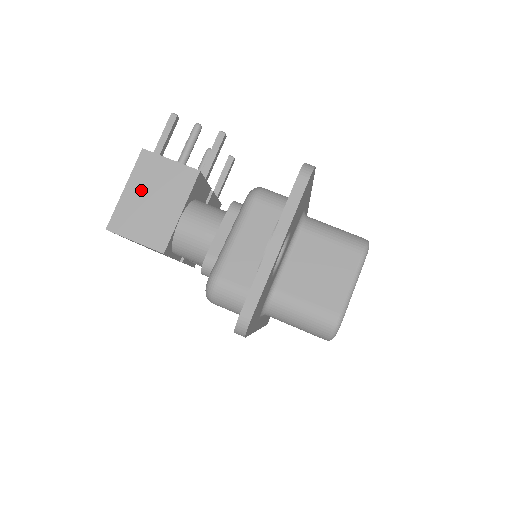
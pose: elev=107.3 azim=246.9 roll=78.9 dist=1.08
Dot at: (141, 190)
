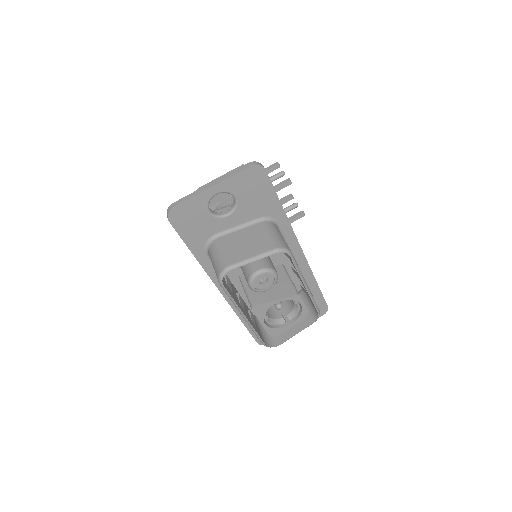
Dot at: occluded
